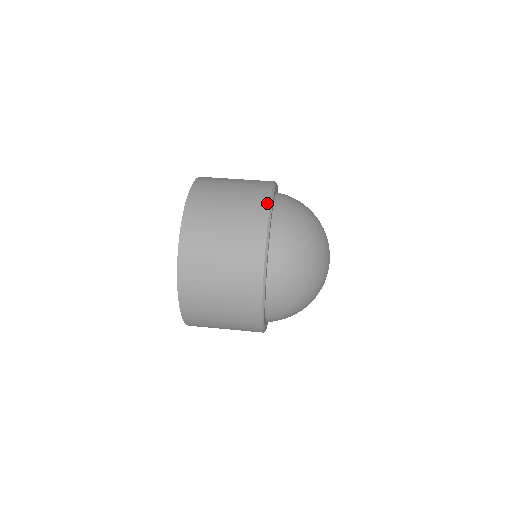
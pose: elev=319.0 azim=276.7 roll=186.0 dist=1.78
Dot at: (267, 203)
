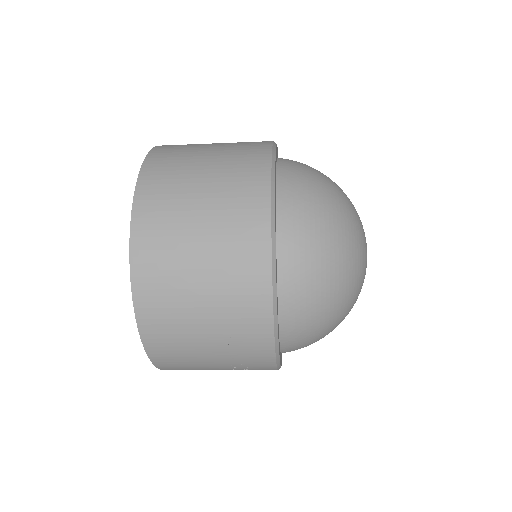
Dot at: occluded
